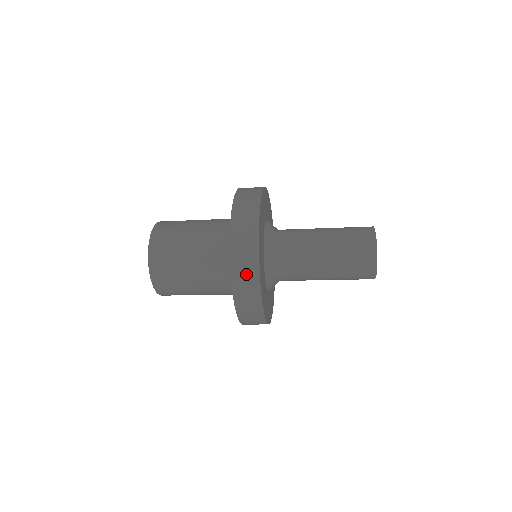
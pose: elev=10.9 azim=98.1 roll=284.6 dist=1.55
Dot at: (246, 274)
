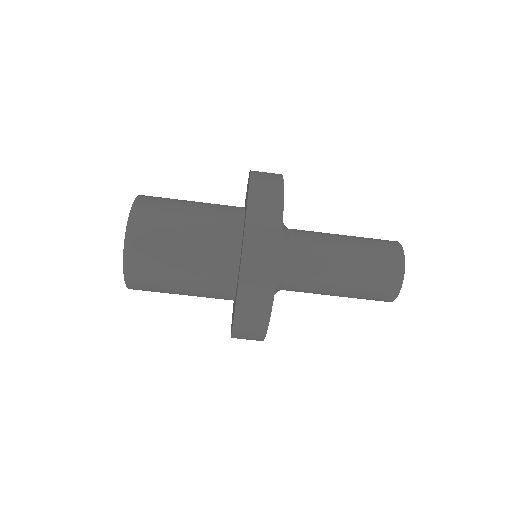
Dot at: (263, 247)
